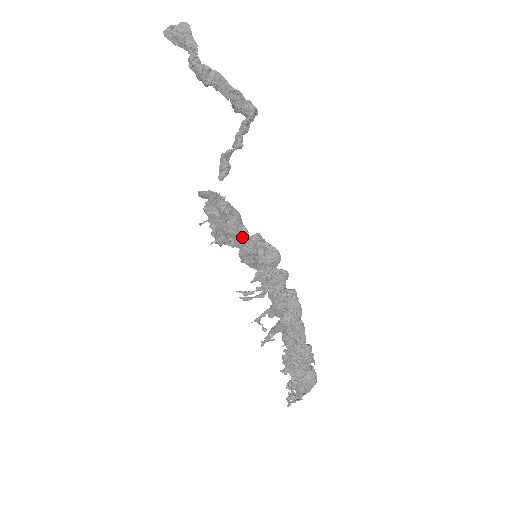
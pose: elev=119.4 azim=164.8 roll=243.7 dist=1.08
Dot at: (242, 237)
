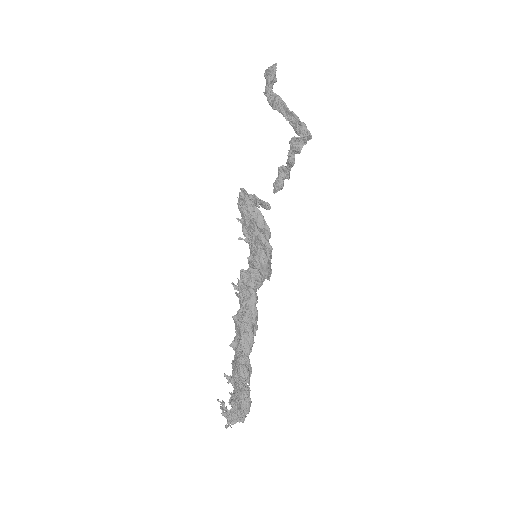
Dot at: (253, 235)
